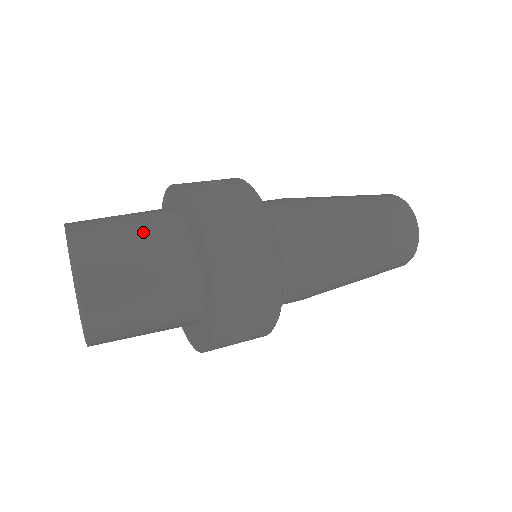
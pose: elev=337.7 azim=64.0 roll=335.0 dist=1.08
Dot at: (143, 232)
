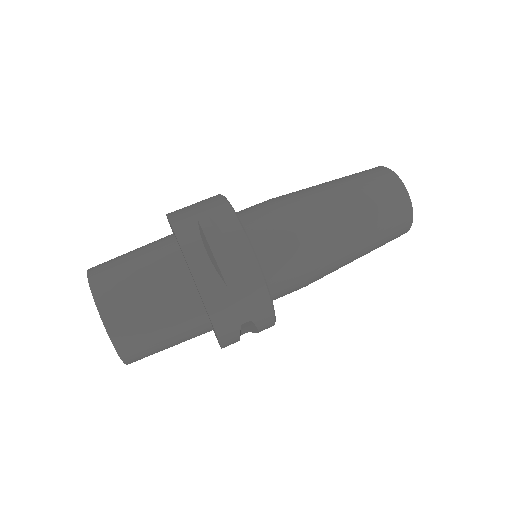
Dot at: (153, 283)
